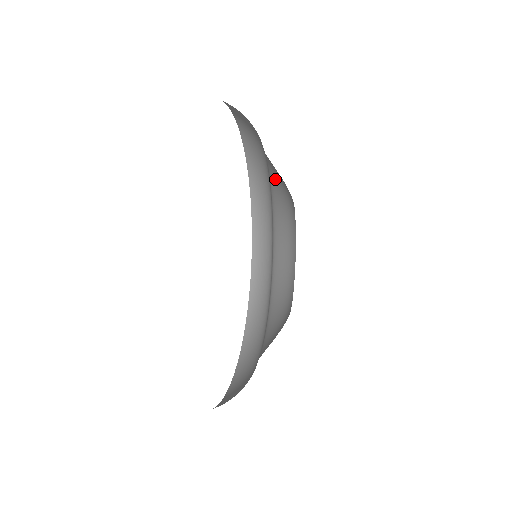
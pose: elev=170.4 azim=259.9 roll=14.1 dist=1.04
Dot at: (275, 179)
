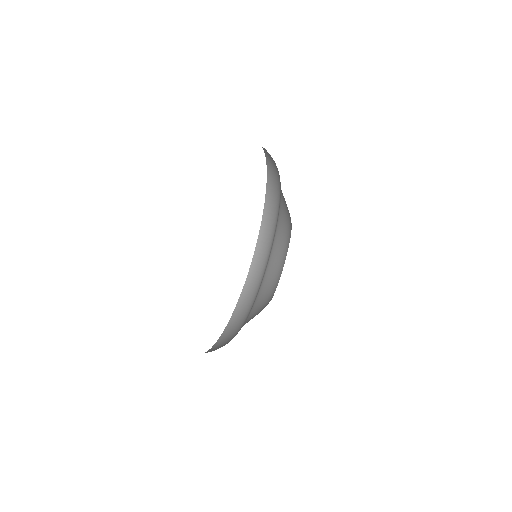
Dot at: occluded
